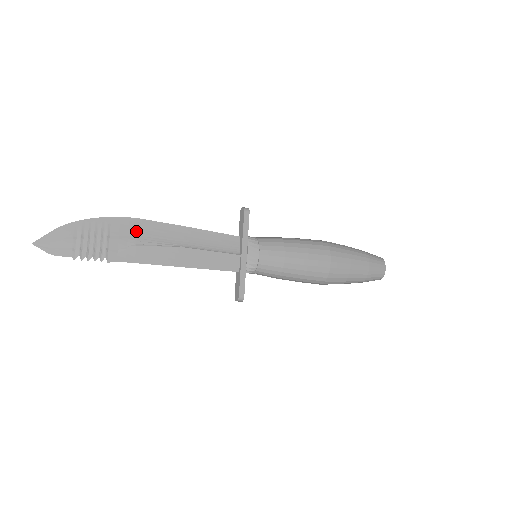
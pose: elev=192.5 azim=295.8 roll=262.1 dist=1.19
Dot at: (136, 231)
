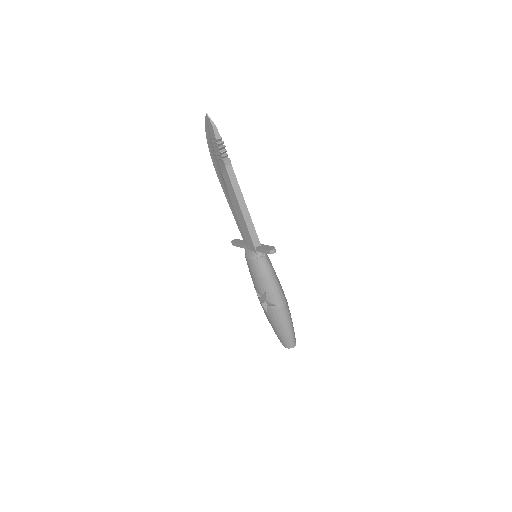
Dot at: occluded
